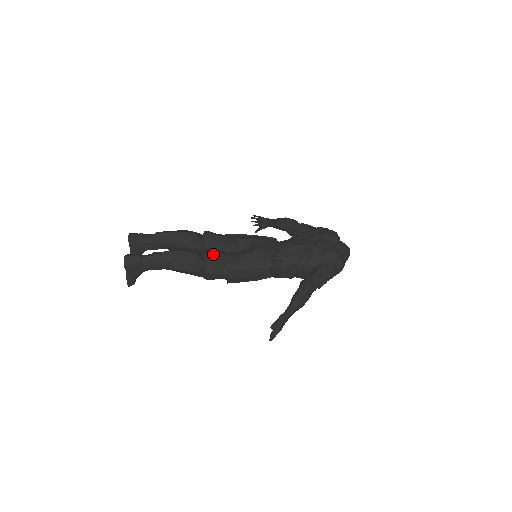
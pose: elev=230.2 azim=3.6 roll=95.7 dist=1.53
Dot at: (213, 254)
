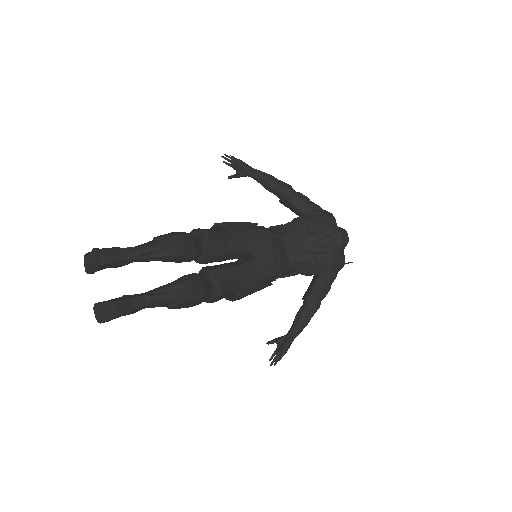
Dot at: (224, 283)
